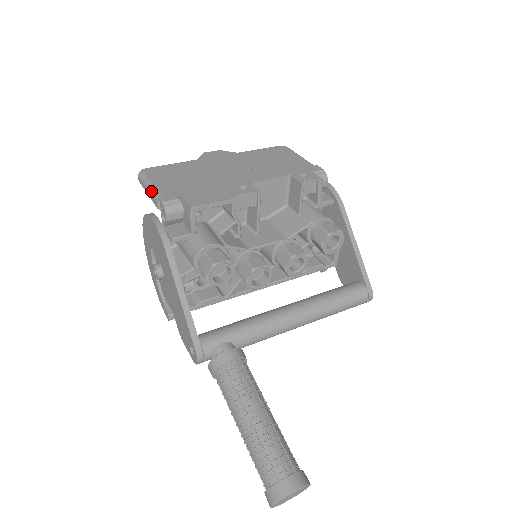
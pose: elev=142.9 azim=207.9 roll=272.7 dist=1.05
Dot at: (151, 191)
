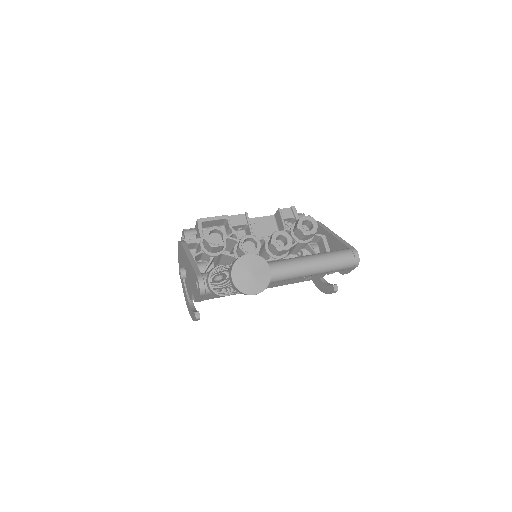
Dot at: occluded
